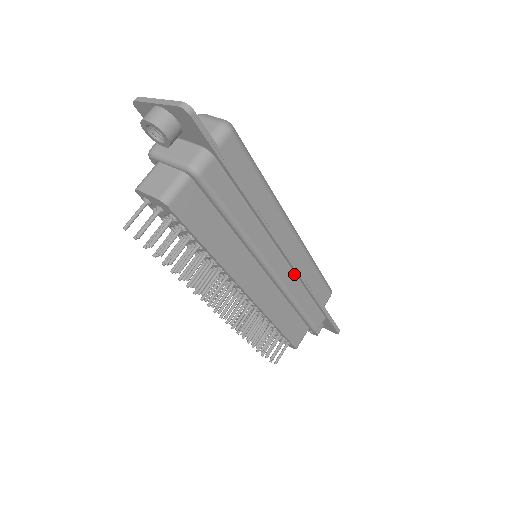
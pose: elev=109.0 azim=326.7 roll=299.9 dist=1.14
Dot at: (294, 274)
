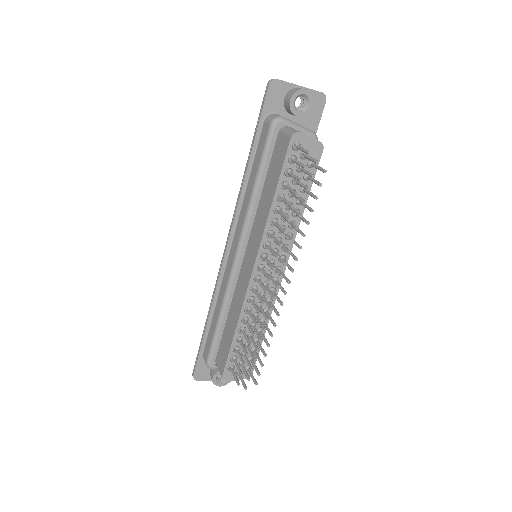
Dot at: occluded
